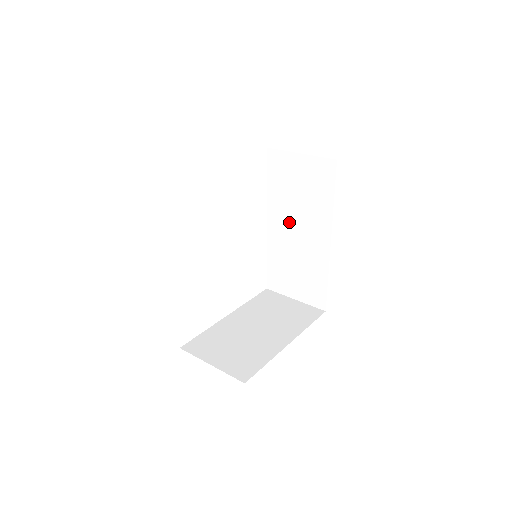
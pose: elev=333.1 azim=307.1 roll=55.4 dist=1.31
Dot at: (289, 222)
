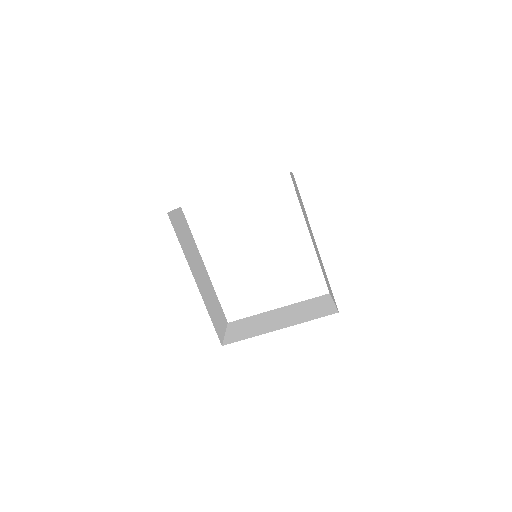
Dot at: occluded
